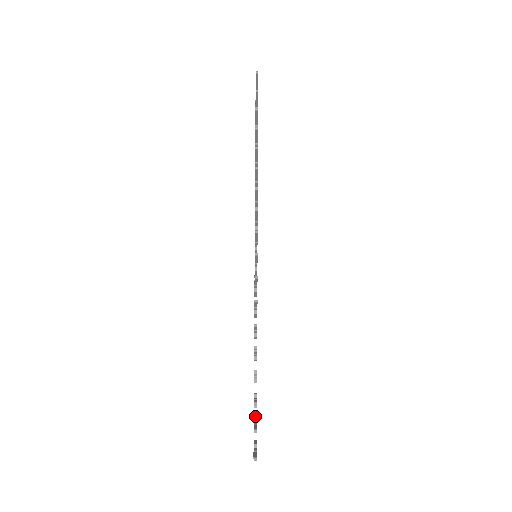
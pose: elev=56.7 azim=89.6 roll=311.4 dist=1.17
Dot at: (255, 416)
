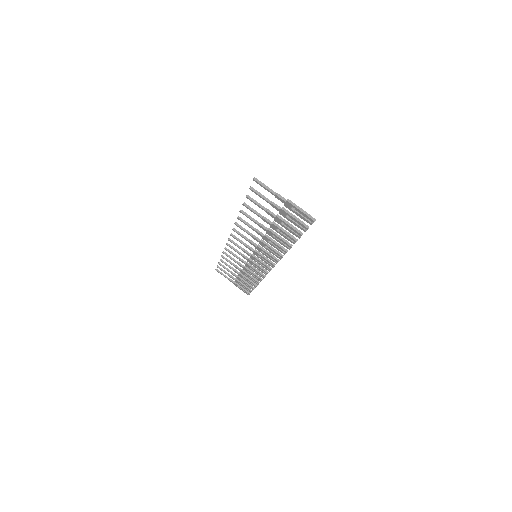
Dot at: (294, 223)
